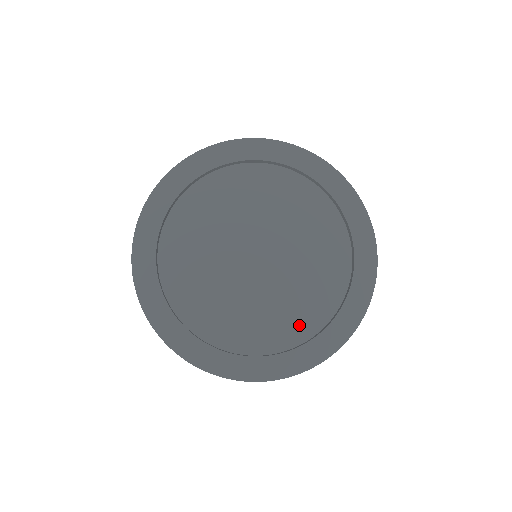
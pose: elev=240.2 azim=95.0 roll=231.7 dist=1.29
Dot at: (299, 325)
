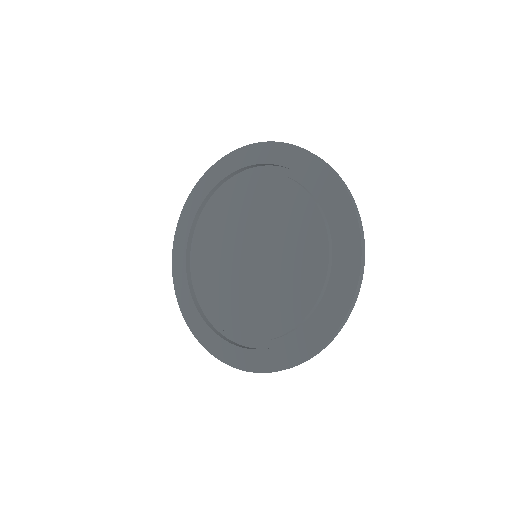
Dot at: (318, 272)
